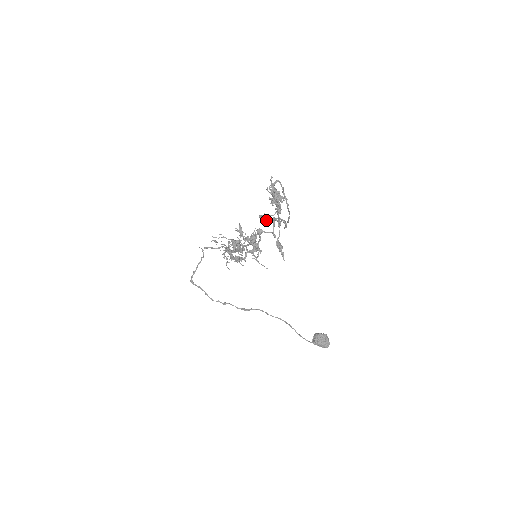
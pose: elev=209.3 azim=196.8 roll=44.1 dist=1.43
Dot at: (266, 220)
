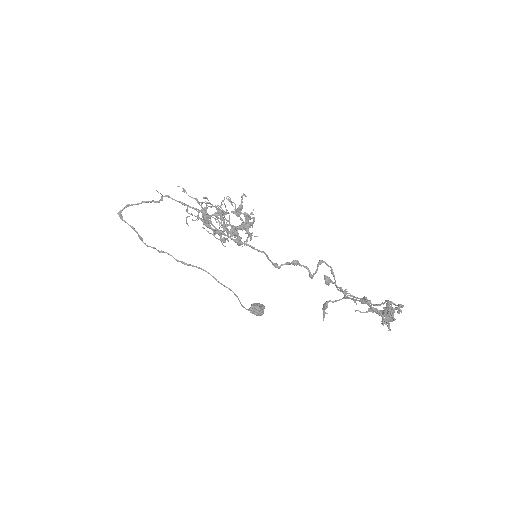
Dot at: (329, 282)
